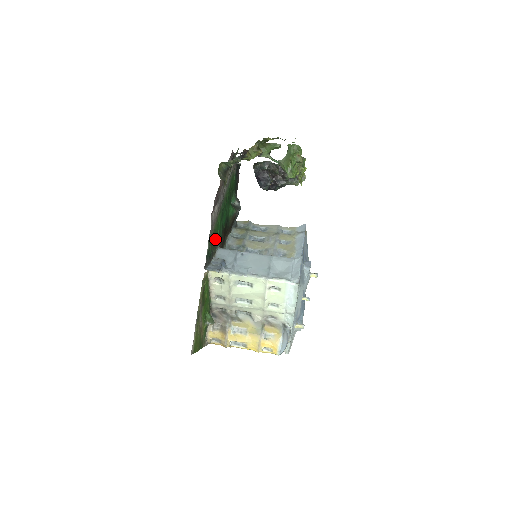
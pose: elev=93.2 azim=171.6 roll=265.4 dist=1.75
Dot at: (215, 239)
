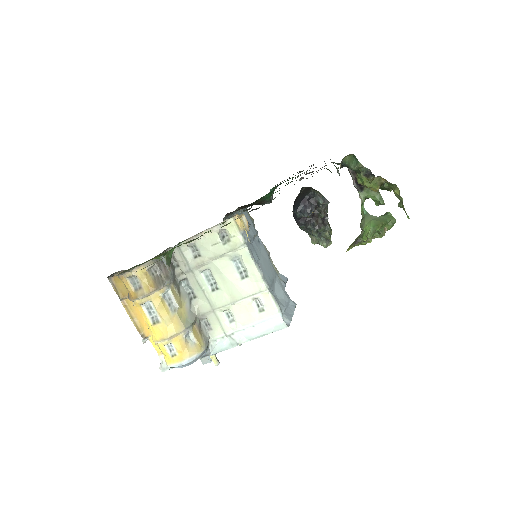
Dot at: occluded
